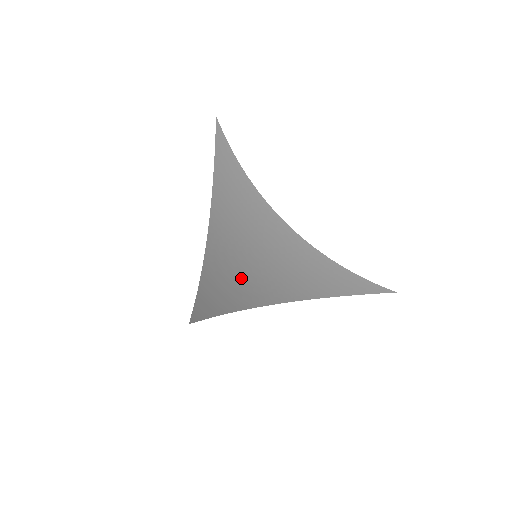
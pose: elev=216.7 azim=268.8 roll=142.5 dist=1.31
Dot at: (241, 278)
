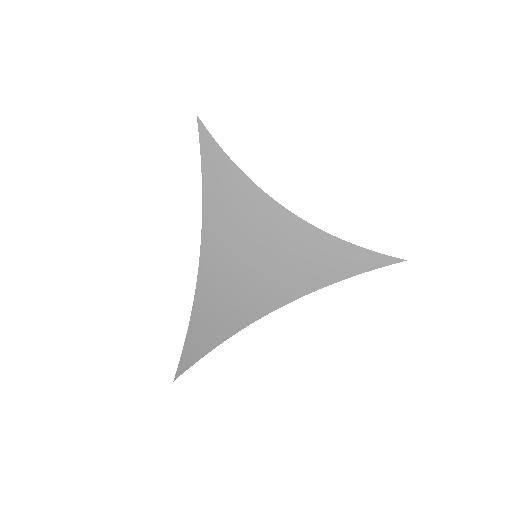
Dot at: (234, 297)
